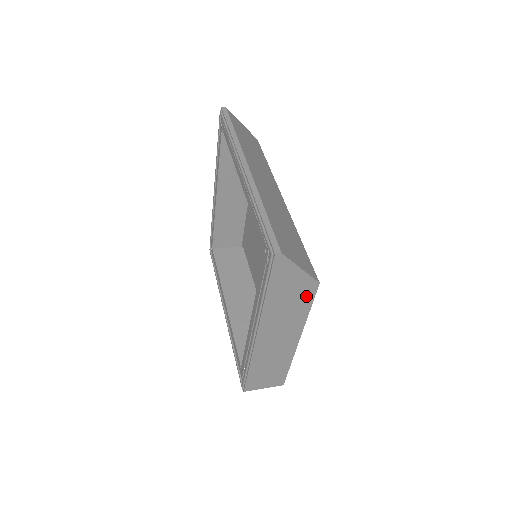
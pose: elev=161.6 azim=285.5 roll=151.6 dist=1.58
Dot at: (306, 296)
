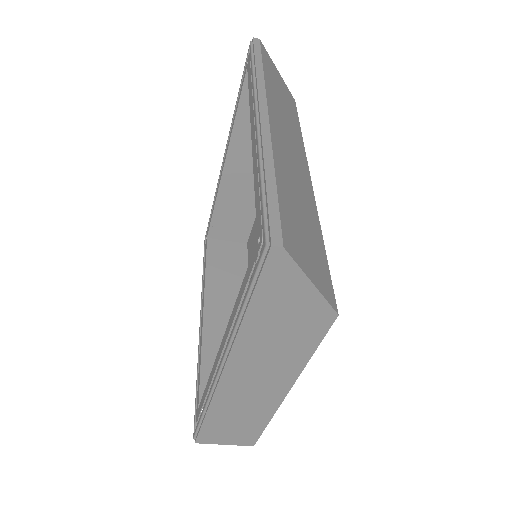
Dot at: (311, 331)
